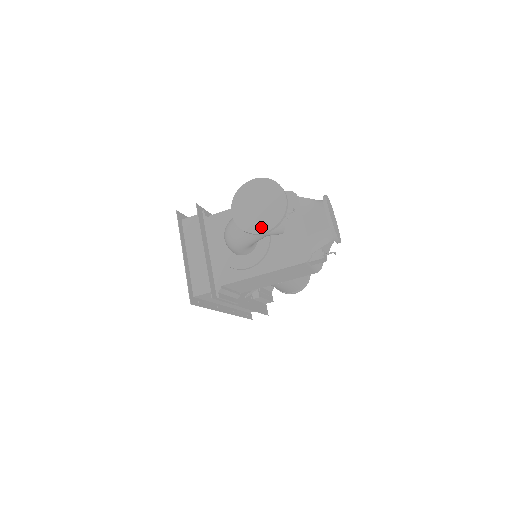
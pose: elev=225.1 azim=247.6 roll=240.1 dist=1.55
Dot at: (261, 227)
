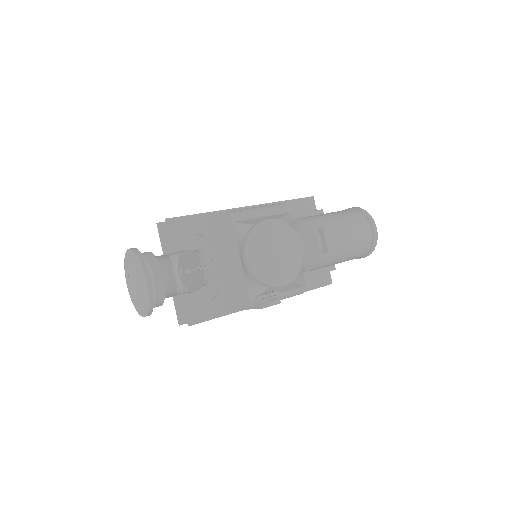
Dot at: (141, 310)
